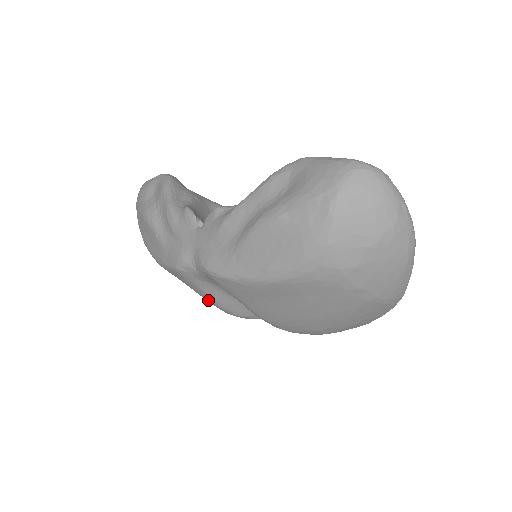
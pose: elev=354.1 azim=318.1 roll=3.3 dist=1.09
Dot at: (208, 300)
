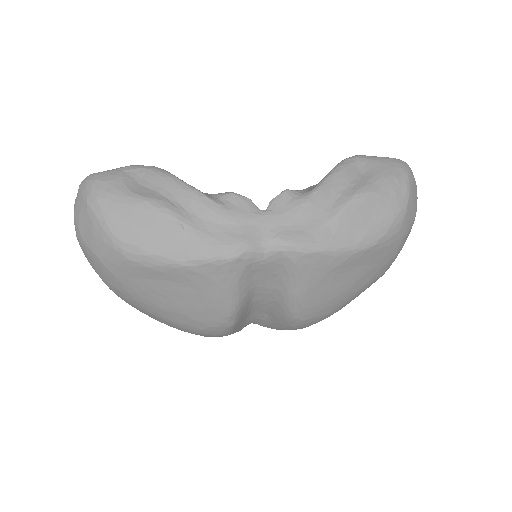
Dot at: (225, 304)
